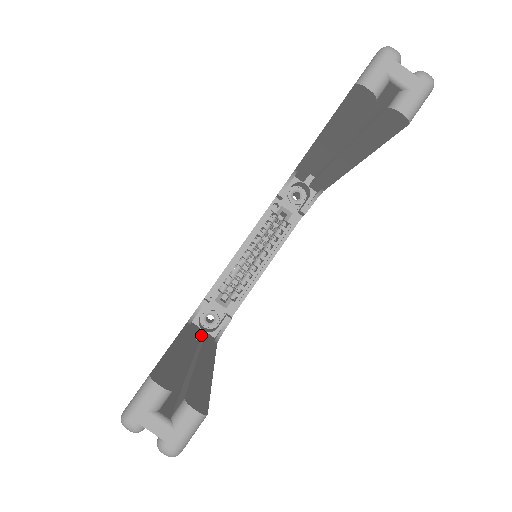
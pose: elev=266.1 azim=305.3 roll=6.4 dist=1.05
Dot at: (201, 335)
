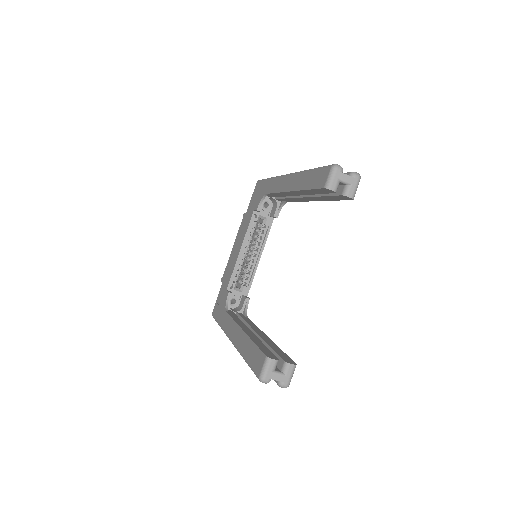
Dot at: occluded
